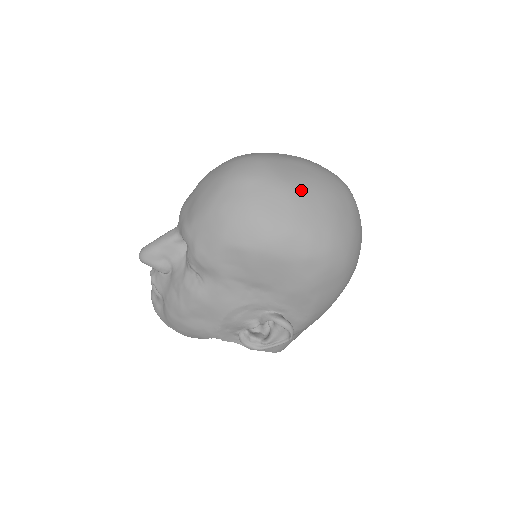
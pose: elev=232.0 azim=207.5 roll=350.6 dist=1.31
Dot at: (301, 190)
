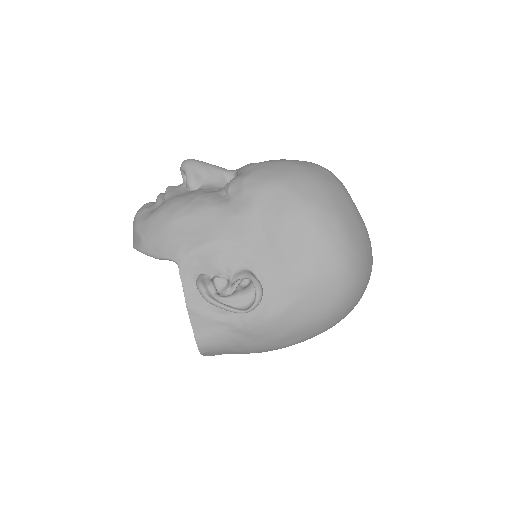
Dot at: (357, 212)
